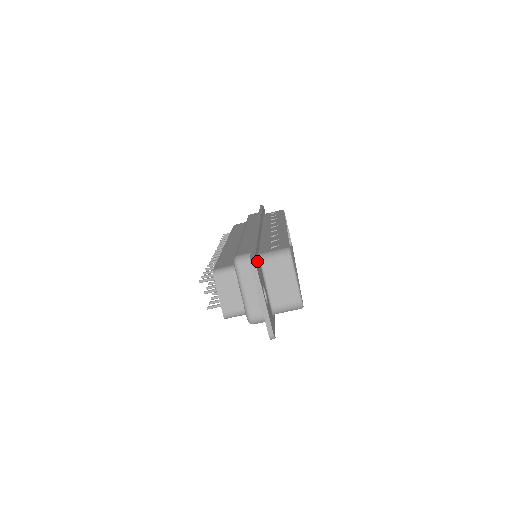
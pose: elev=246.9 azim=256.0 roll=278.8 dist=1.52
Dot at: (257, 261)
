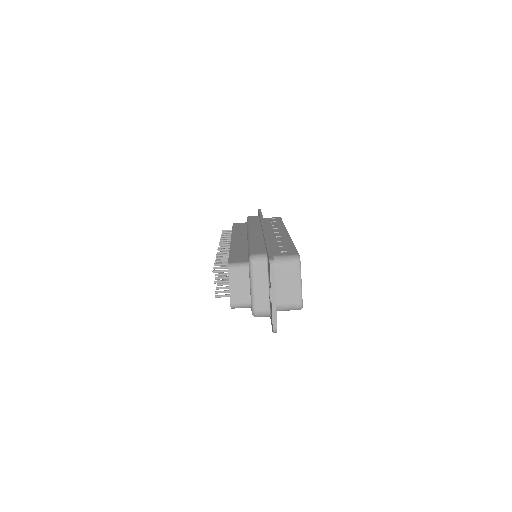
Dot at: occluded
